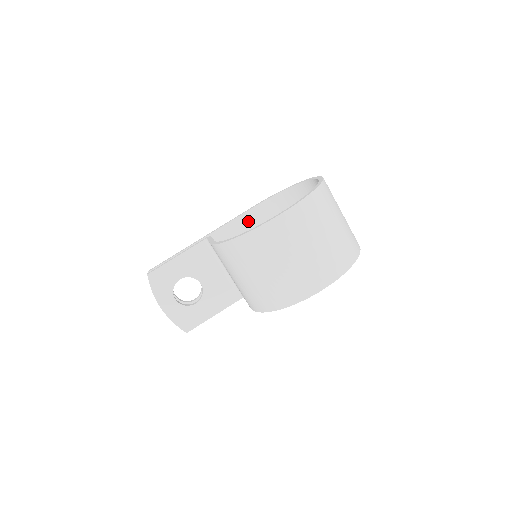
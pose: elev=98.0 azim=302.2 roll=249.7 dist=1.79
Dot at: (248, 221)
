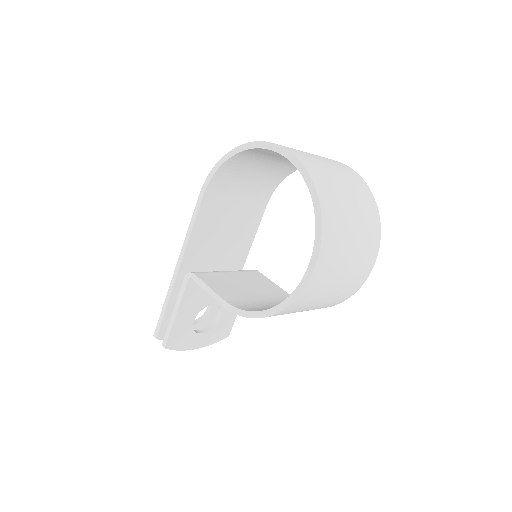
Dot at: (206, 216)
